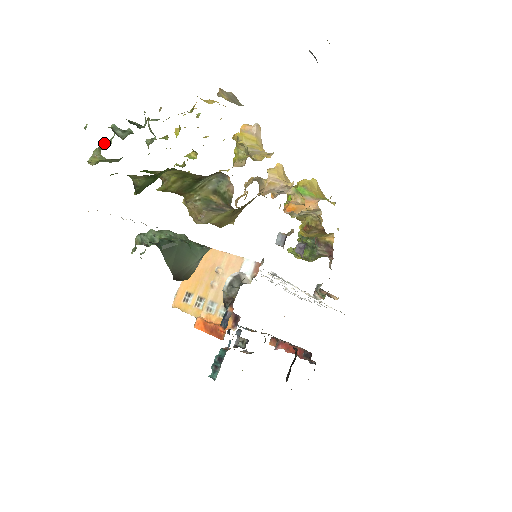
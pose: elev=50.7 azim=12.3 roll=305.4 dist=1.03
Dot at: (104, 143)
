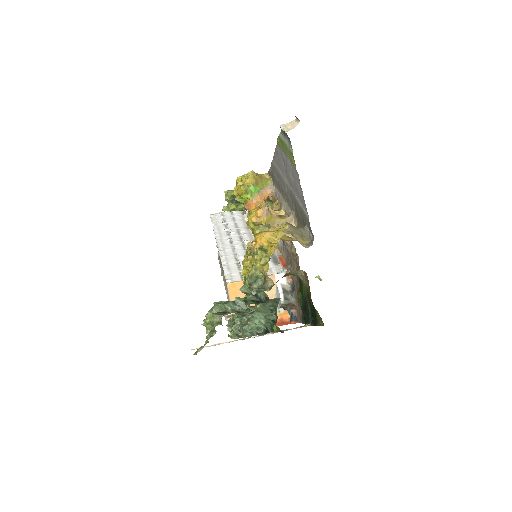
Dot at: occluded
